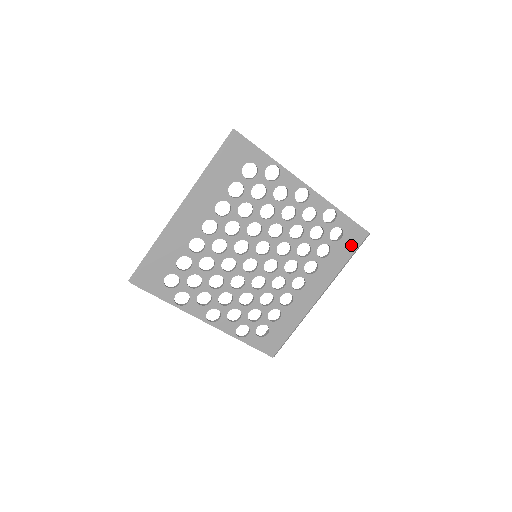
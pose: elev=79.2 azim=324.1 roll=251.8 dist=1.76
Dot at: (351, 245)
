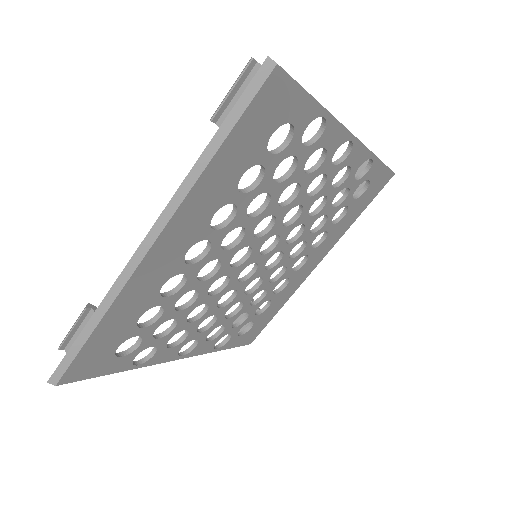
Dot at: (371, 196)
